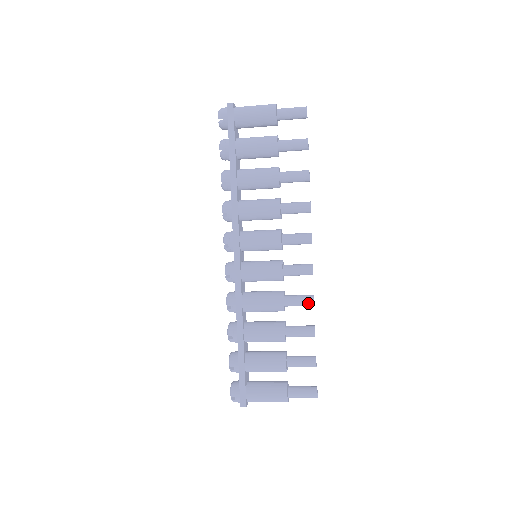
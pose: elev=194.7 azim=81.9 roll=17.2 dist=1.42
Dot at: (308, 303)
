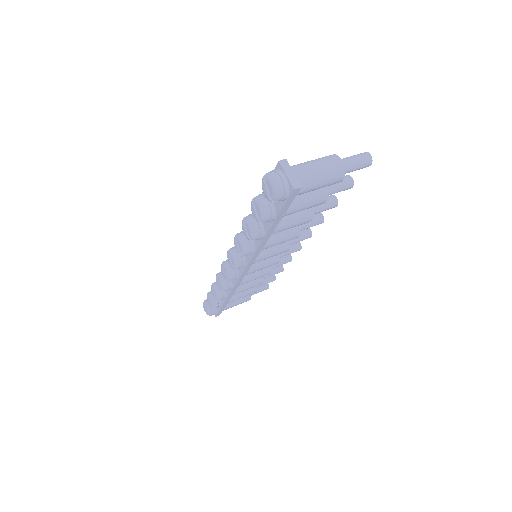
Dot at: occluded
